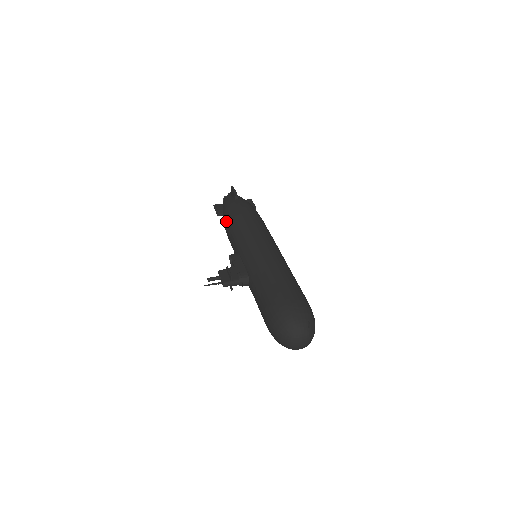
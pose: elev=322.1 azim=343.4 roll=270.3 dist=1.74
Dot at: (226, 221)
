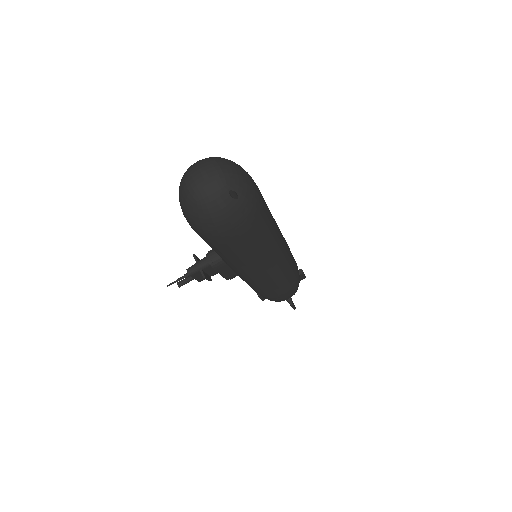
Dot at: occluded
